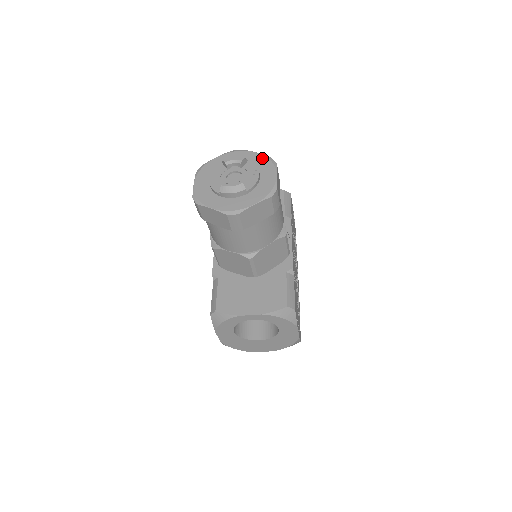
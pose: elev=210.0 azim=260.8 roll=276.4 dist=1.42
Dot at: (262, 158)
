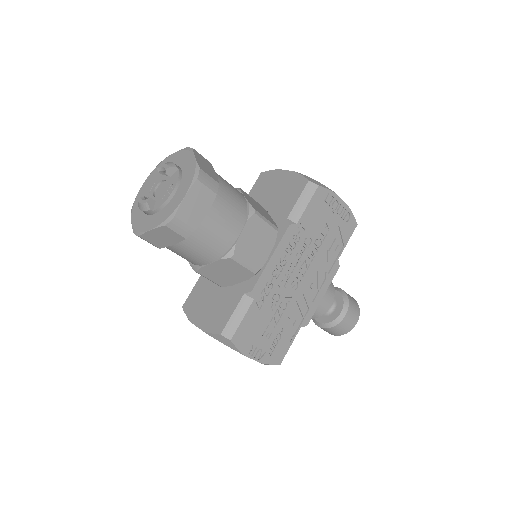
Dot at: (192, 167)
